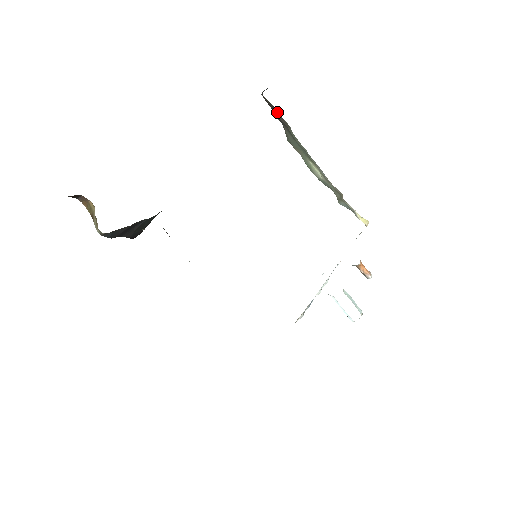
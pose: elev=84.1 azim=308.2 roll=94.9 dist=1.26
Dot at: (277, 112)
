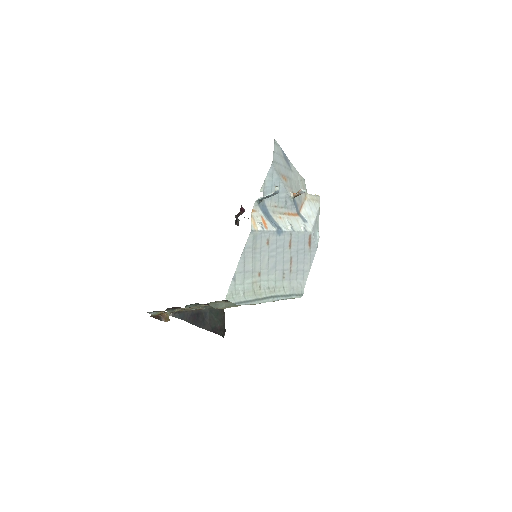
Dot at: occluded
